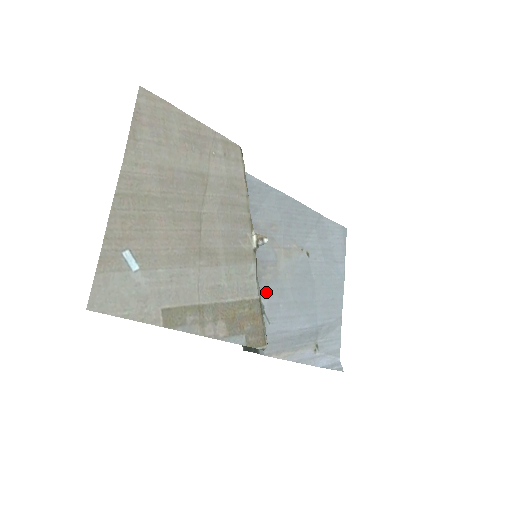
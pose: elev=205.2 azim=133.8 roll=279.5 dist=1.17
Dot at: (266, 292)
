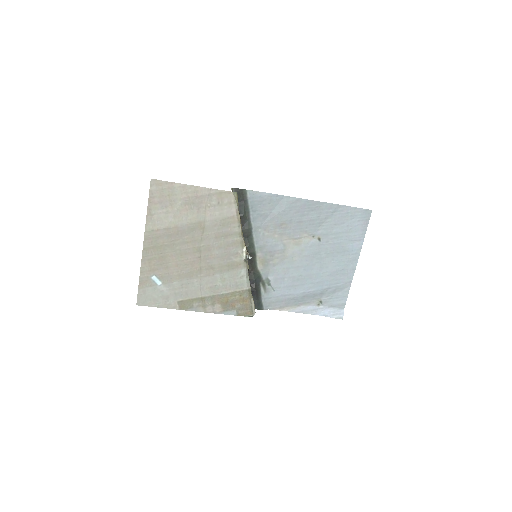
Dot at: (273, 271)
